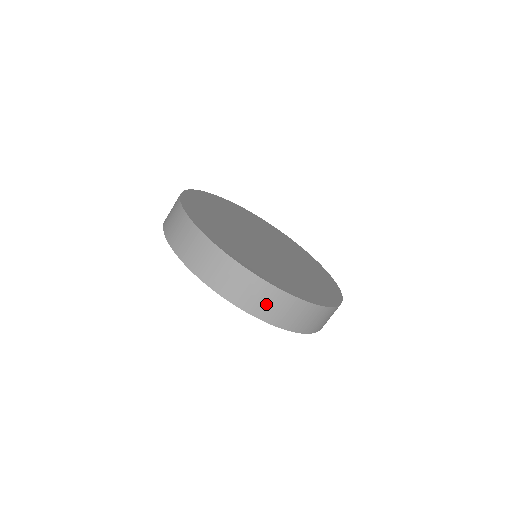
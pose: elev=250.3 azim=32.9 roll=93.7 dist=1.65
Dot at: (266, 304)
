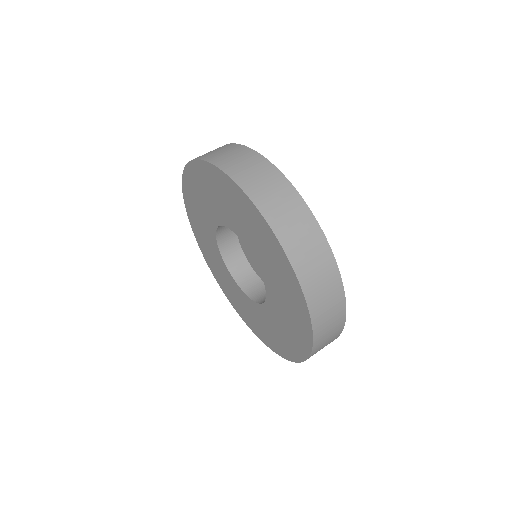
Dot at: (295, 228)
